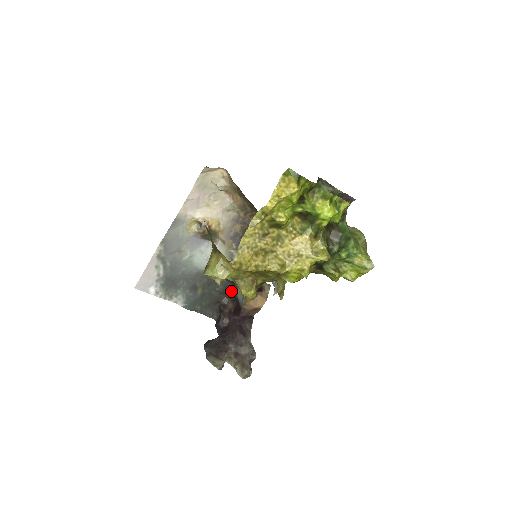
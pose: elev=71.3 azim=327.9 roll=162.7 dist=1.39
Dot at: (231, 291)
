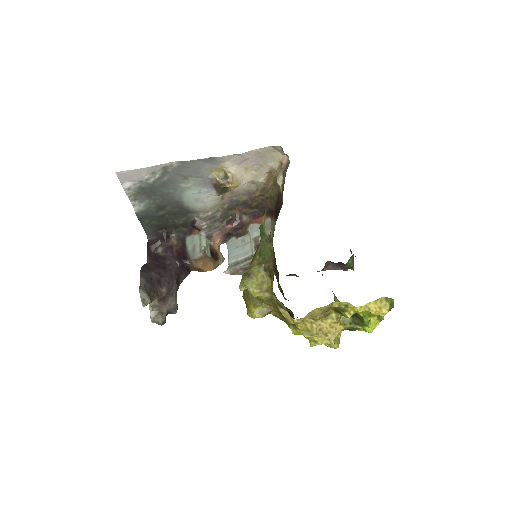
Dot at: (184, 230)
